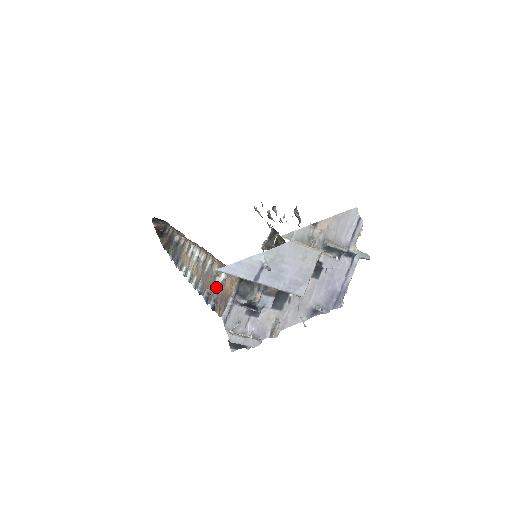
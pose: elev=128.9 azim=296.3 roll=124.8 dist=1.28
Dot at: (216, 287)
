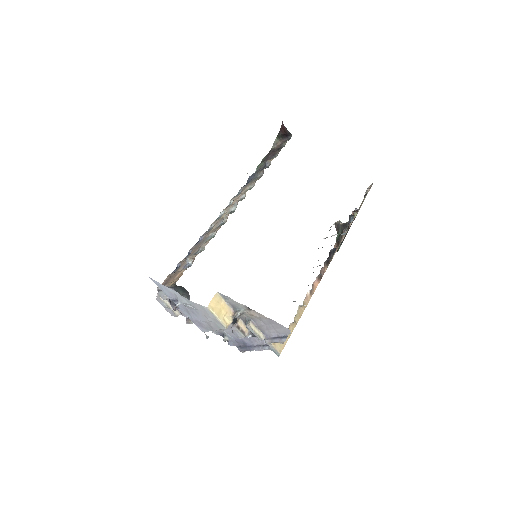
Dot at: (185, 262)
